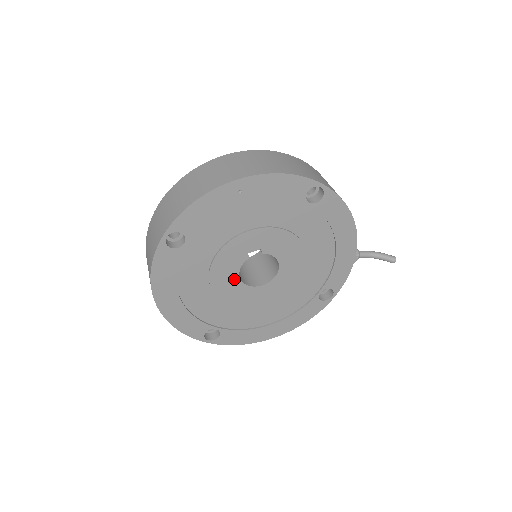
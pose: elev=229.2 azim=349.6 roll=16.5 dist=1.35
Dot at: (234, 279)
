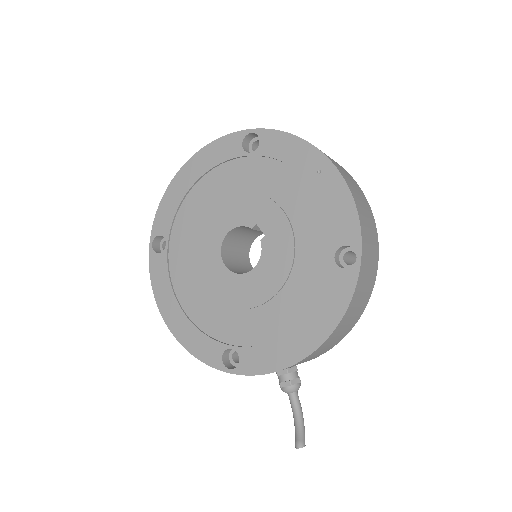
Dot at: (225, 228)
